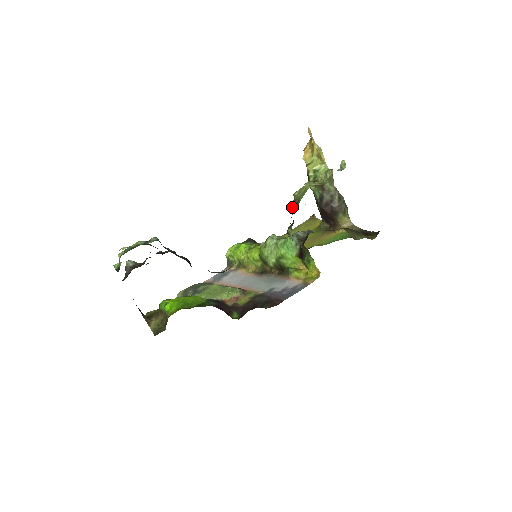
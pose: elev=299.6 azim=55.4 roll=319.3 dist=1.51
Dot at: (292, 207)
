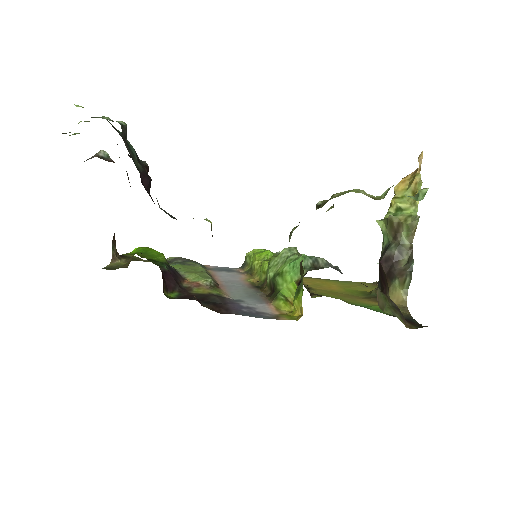
Dot at: (318, 206)
